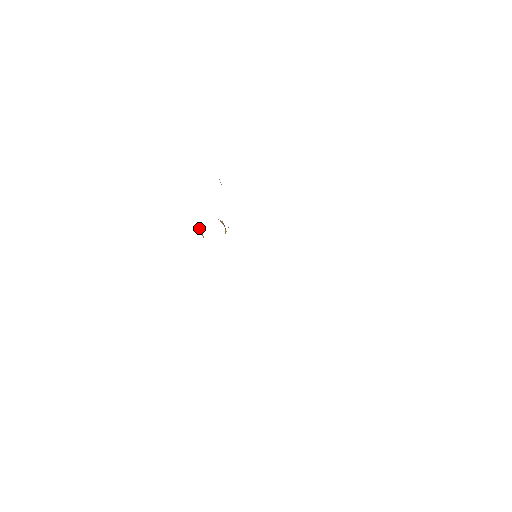
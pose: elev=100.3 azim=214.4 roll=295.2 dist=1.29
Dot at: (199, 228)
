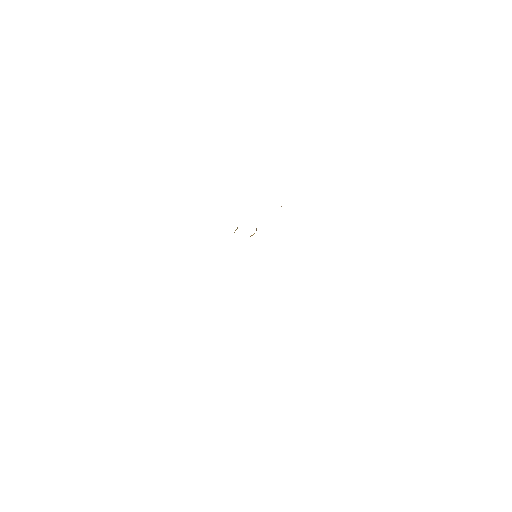
Dot at: occluded
